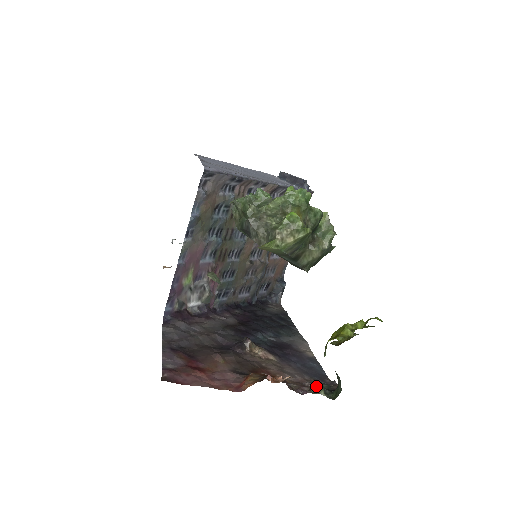
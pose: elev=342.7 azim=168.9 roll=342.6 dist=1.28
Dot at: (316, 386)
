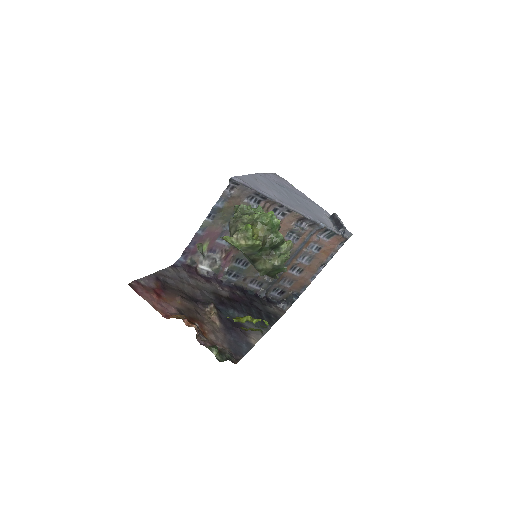
Dot at: (214, 346)
